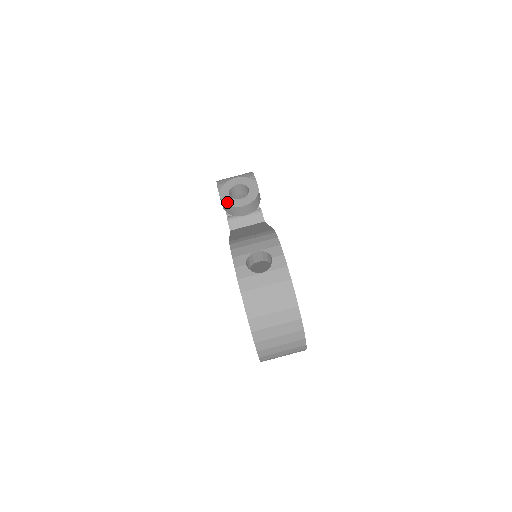
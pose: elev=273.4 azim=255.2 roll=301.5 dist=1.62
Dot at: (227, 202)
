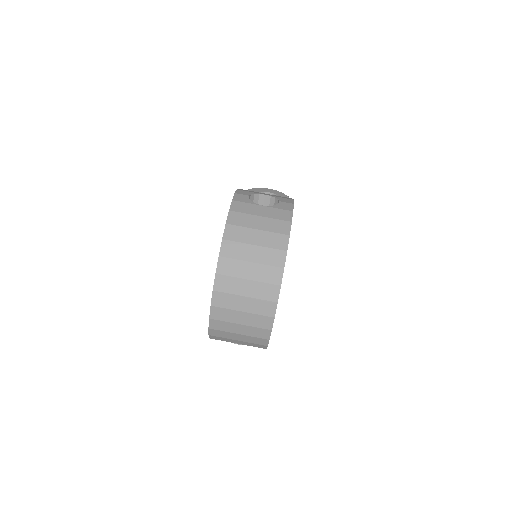
Dot at: occluded
